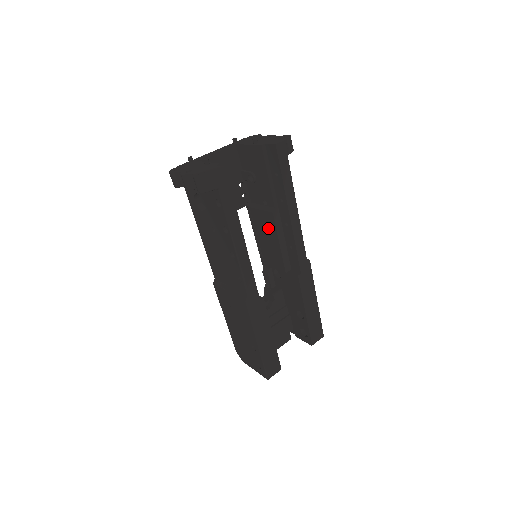
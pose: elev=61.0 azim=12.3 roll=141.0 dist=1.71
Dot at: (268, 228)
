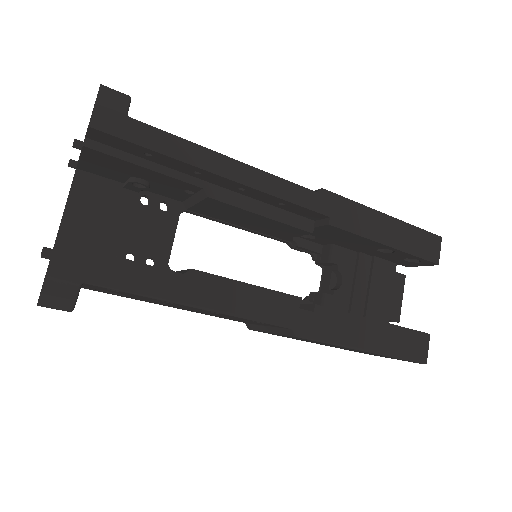
Dot at: (230, 212)
